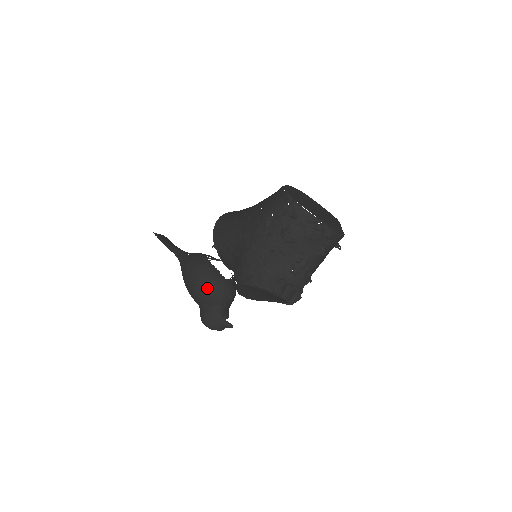
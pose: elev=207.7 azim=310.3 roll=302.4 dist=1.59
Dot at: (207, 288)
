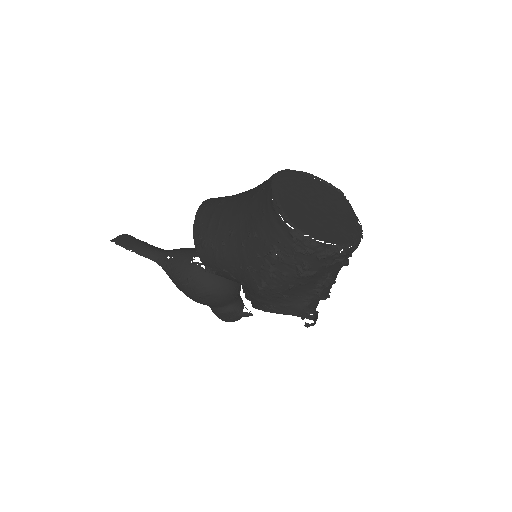
Dot at: (213, 298)
